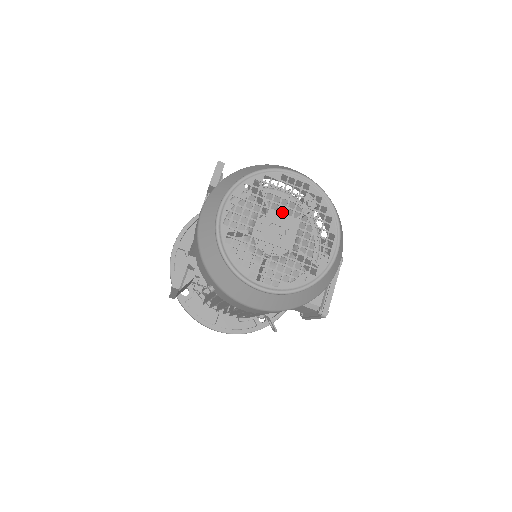
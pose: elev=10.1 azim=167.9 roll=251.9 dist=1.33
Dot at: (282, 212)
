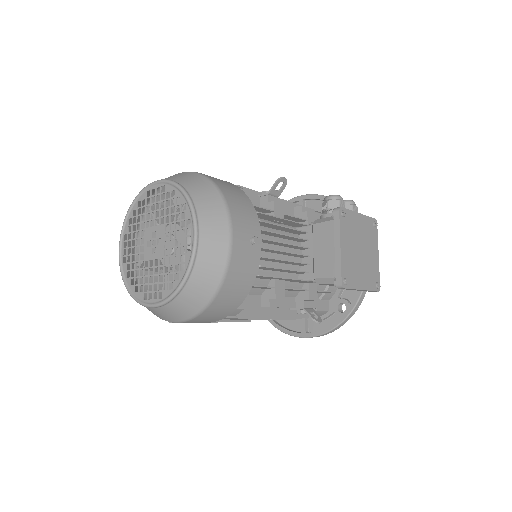
Dot at: occluded
